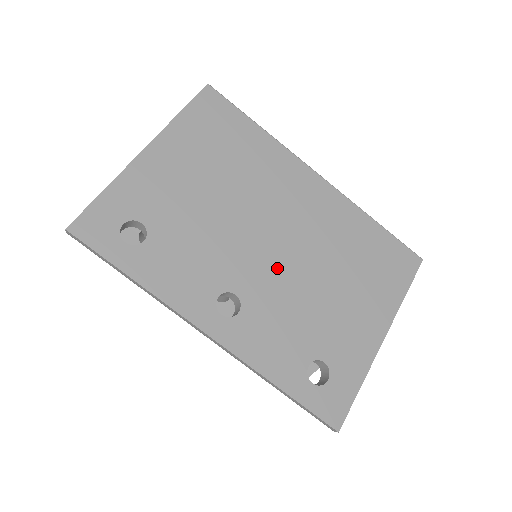
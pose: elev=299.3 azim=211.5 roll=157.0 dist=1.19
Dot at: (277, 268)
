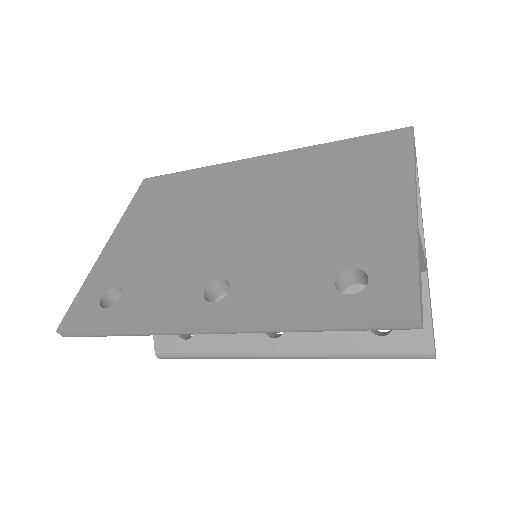
Dot at: (254, 235)
